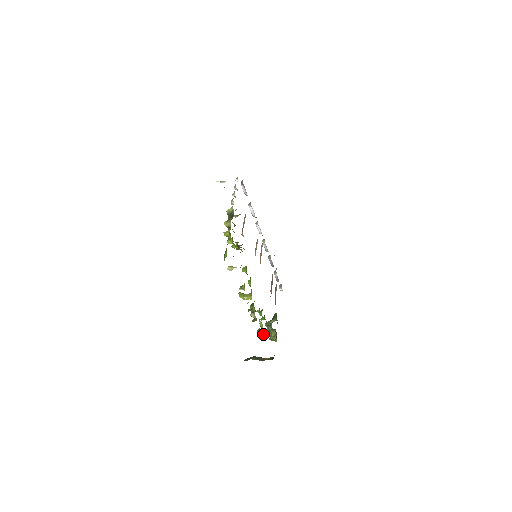
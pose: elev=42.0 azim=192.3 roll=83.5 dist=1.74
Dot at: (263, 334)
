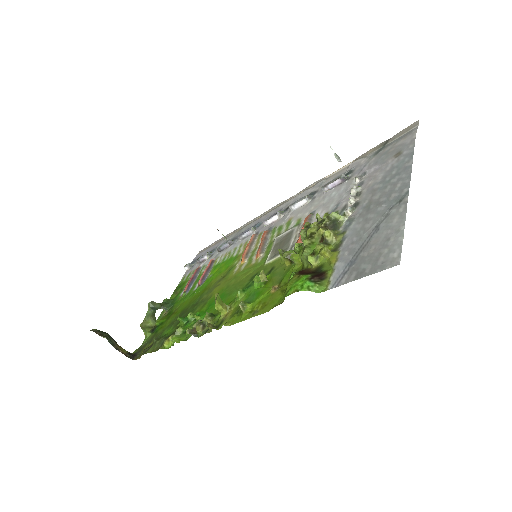
Dot at: (168, 340)
